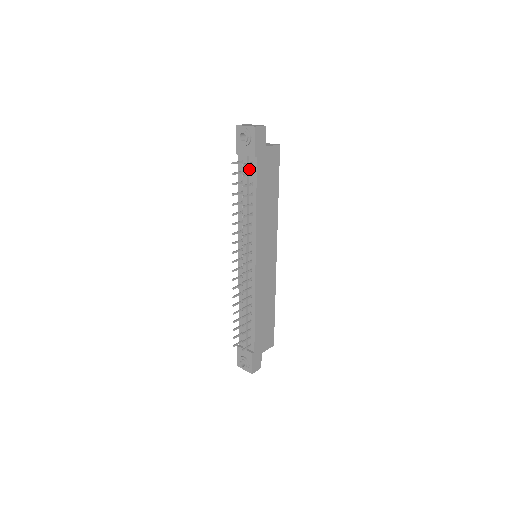
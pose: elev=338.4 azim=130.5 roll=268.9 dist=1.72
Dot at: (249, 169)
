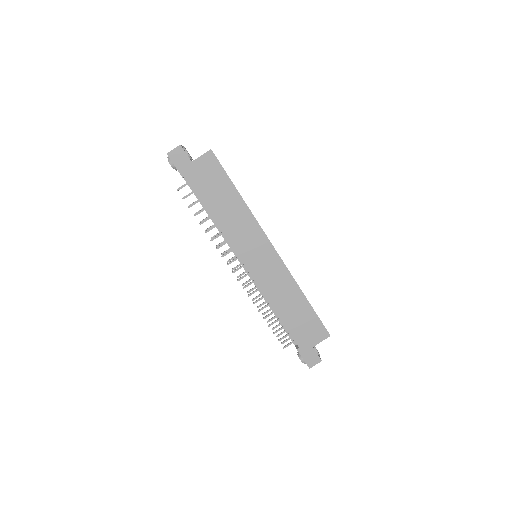
Dot at: occluded
